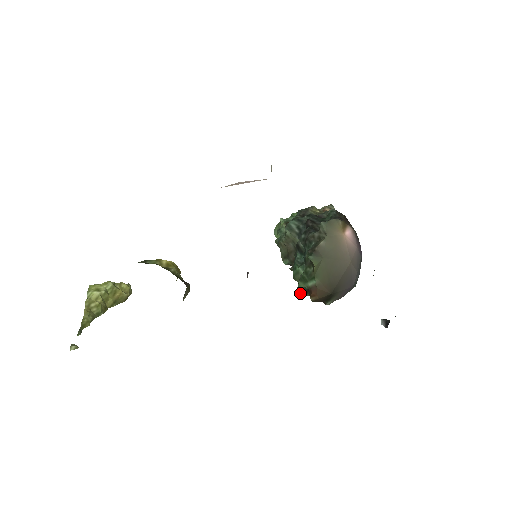
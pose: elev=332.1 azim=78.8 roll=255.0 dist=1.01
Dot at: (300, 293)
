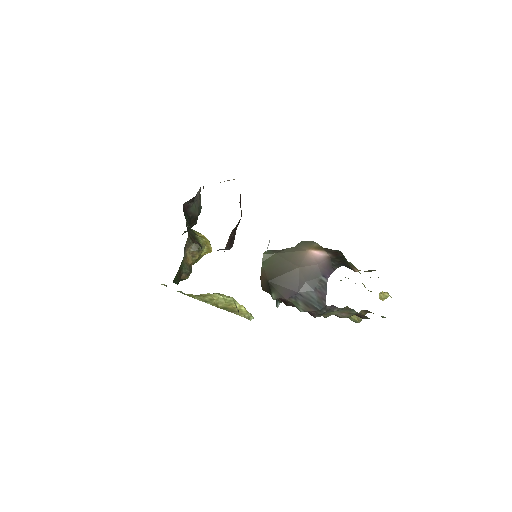
Dot at: occluded
